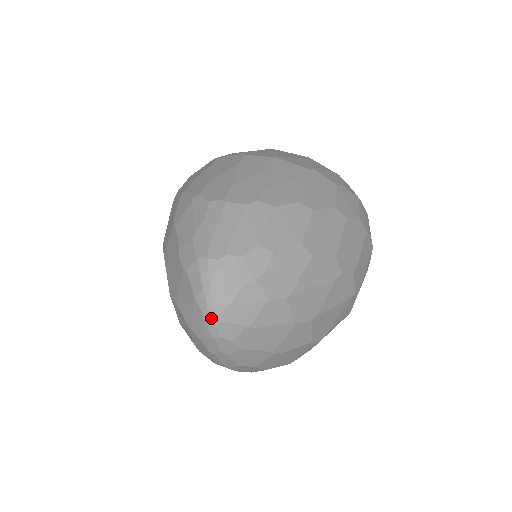
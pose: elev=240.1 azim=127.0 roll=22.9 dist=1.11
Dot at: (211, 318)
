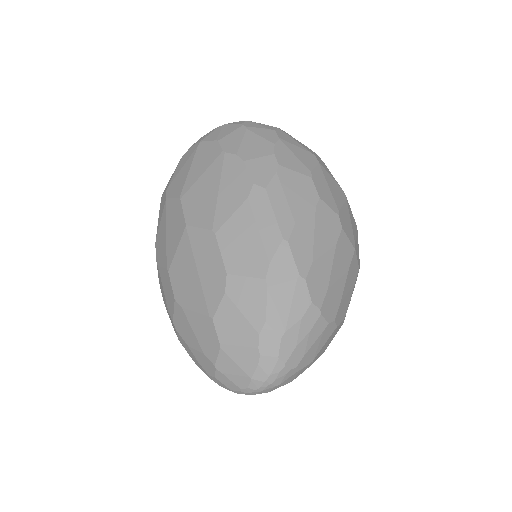
Dot at: (249, 393)
